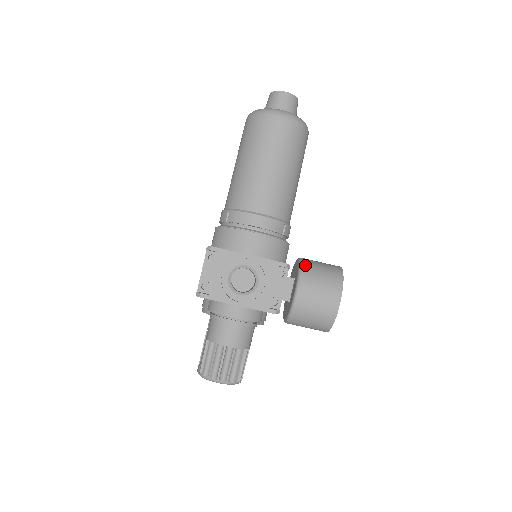
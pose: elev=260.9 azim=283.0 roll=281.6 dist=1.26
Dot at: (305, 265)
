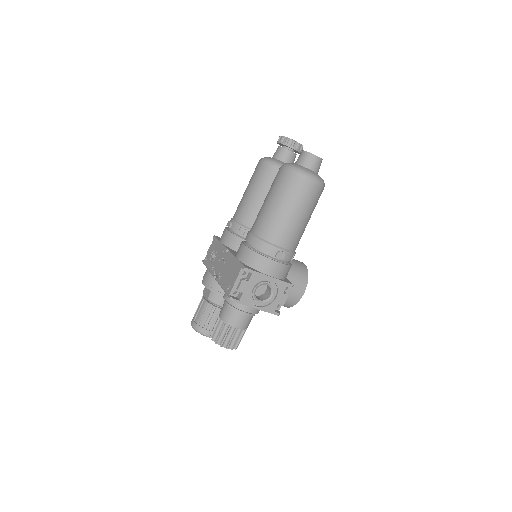
Dot at: occluded
